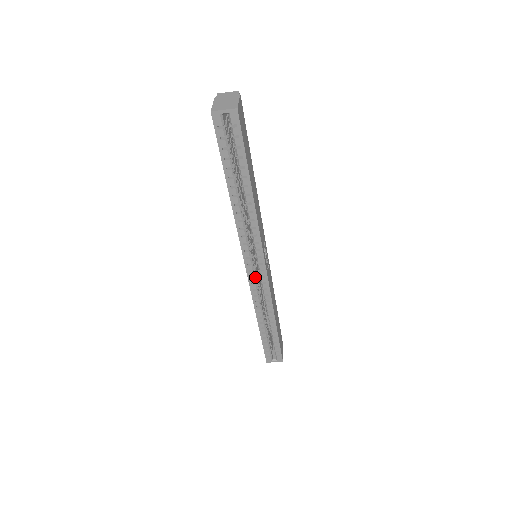
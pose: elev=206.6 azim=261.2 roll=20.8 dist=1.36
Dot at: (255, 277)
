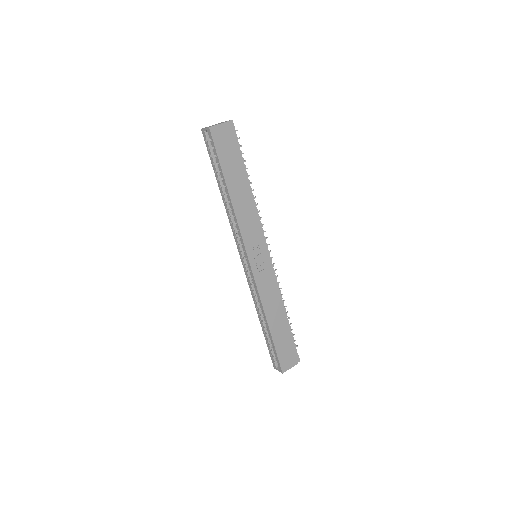
Dot at: (248, 271)
